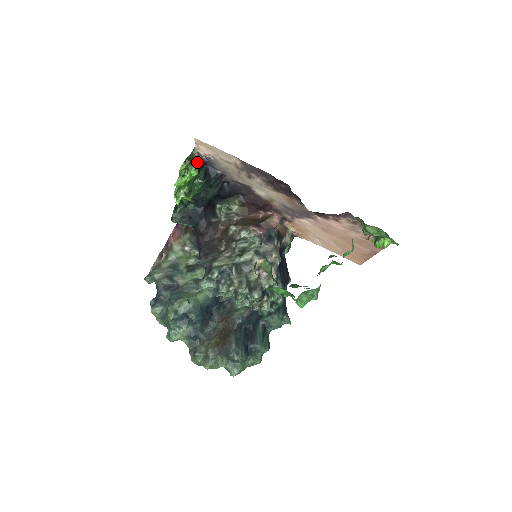
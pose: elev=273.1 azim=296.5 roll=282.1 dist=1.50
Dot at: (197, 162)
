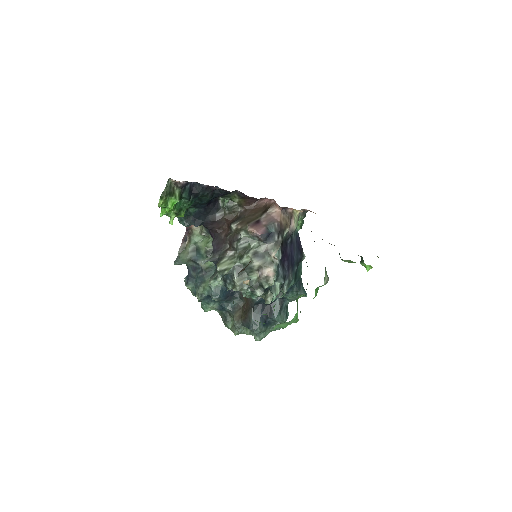
Dot at: (176, 189)
